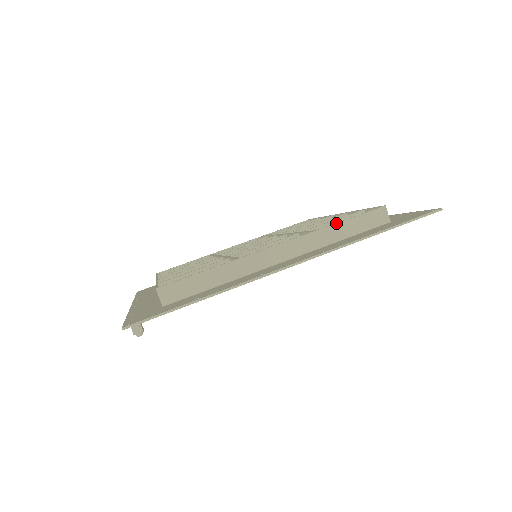
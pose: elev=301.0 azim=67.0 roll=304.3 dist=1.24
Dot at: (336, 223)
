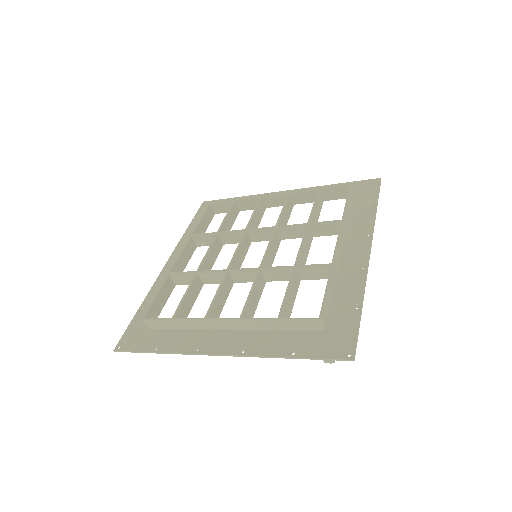
Dot at: (345, 209)
